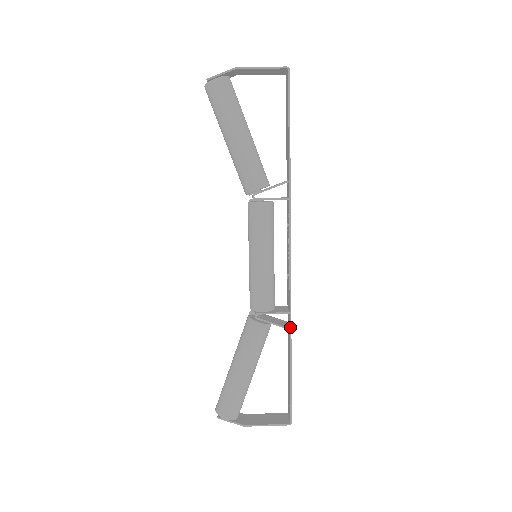
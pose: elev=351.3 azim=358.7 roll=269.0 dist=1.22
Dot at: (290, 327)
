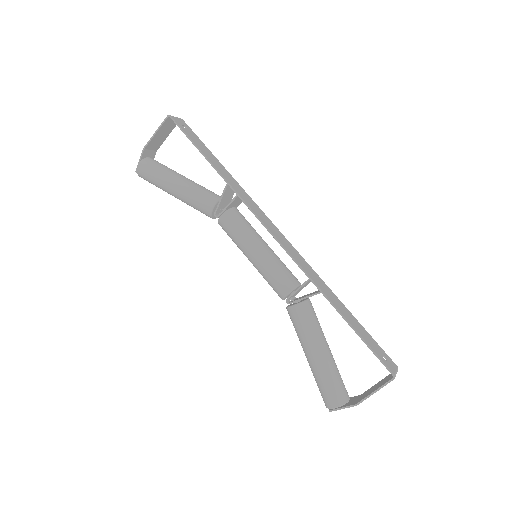
Dot at: (319, 290)
